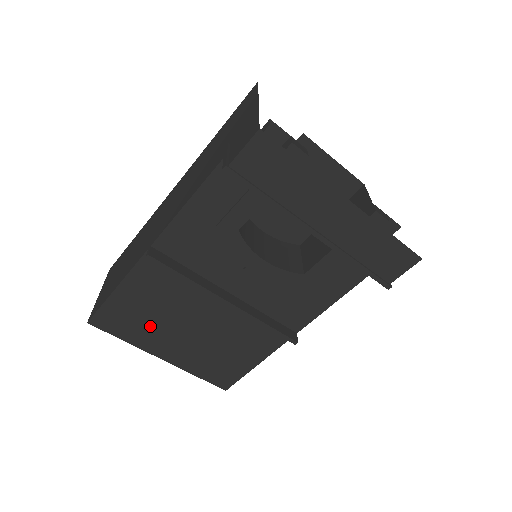
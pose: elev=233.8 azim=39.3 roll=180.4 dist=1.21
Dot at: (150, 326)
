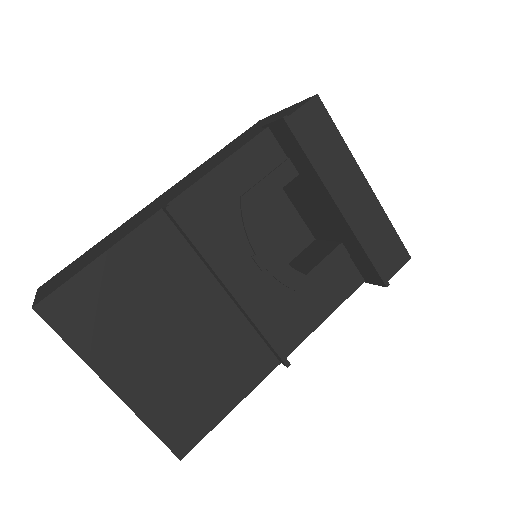
Dot at: (120, 326)
